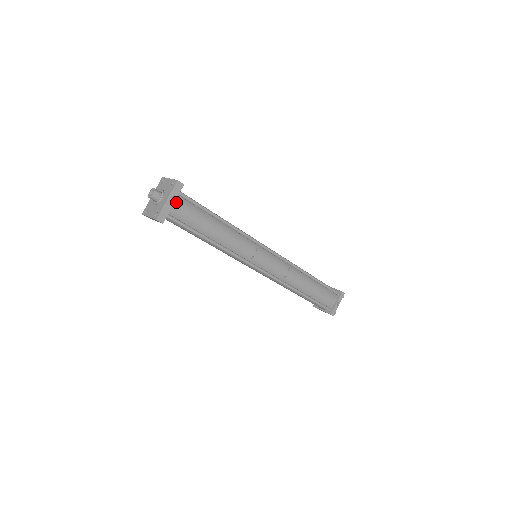
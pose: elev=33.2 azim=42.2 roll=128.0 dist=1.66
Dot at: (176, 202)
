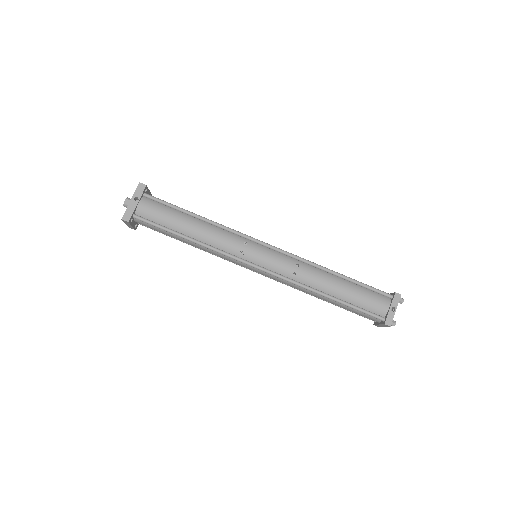
Dot at: (142, 203)
